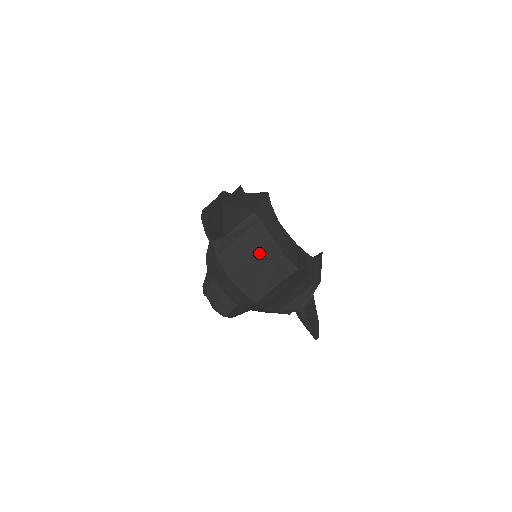
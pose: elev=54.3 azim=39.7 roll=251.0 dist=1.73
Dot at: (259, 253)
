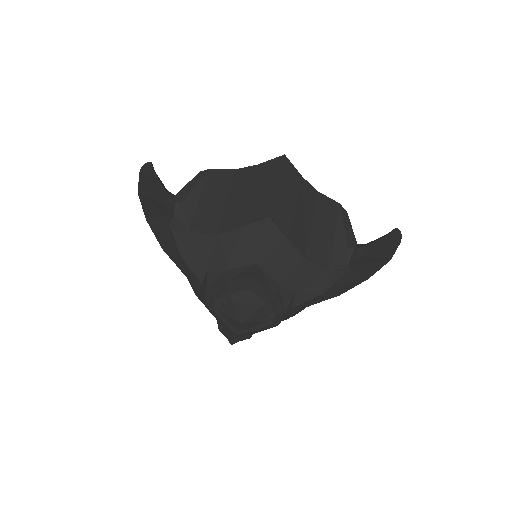
Dot at: (233, 189)
